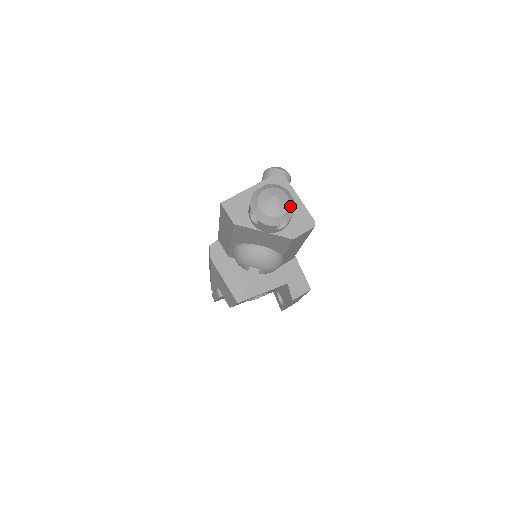
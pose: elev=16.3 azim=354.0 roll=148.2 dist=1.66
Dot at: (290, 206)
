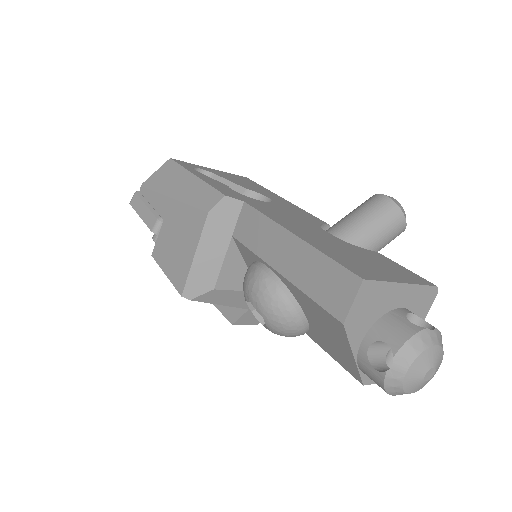
Dot at: occluded
